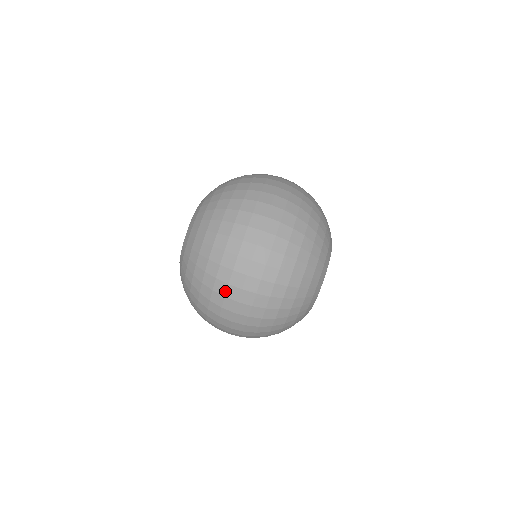
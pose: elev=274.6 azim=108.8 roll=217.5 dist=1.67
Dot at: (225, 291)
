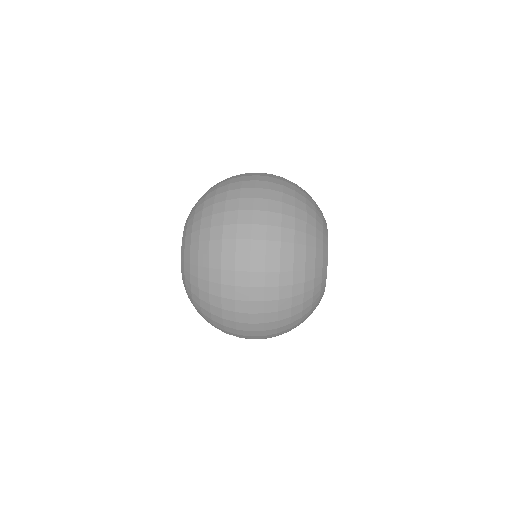
Dot at: (233, 294)
